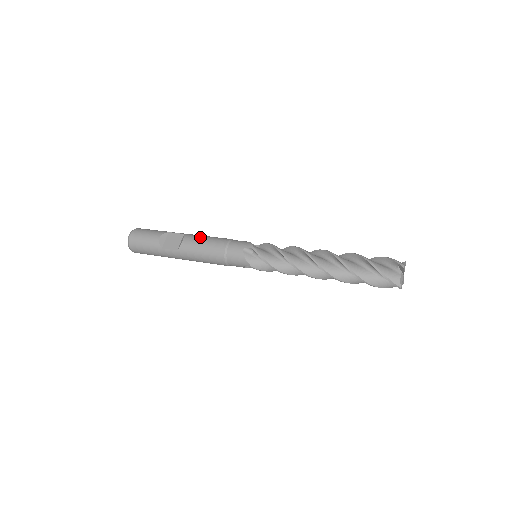
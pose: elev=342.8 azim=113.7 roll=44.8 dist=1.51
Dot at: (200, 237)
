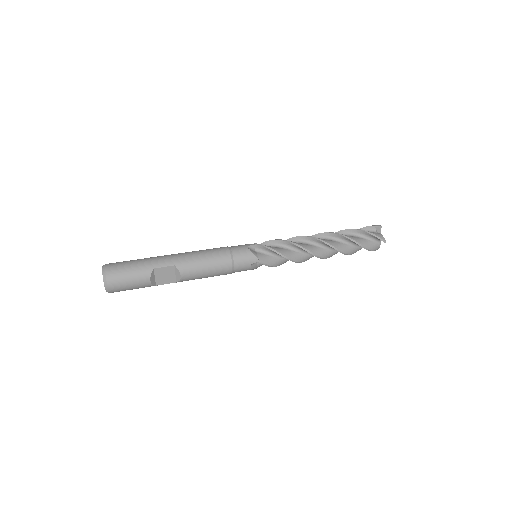
Dot at: (198, 266)
